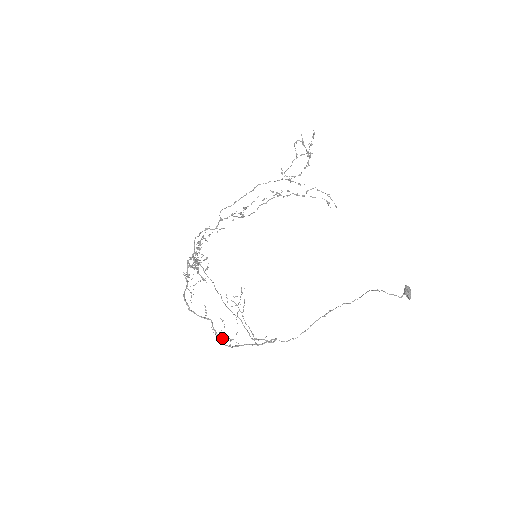
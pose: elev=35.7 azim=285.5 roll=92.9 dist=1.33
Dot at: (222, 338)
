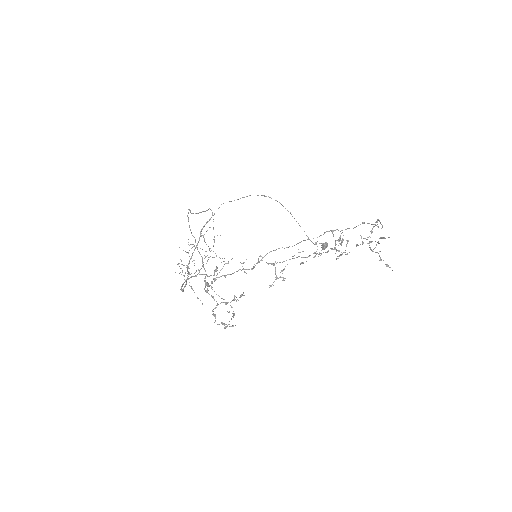
Dot at: occluded
